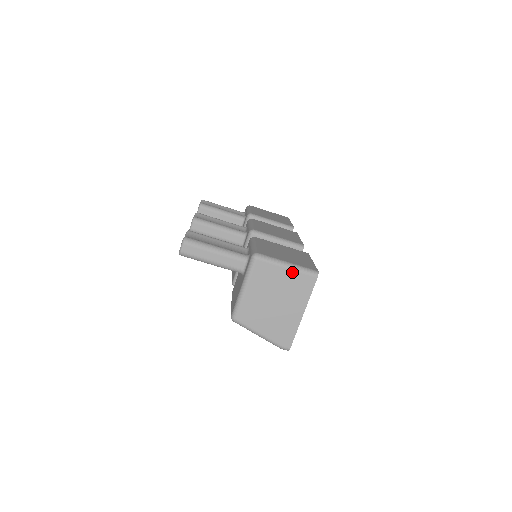
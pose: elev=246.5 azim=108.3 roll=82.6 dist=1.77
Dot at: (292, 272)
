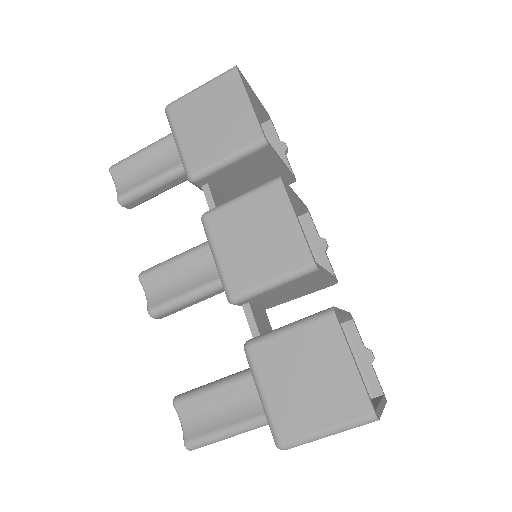
Dot at: (340, 432)
